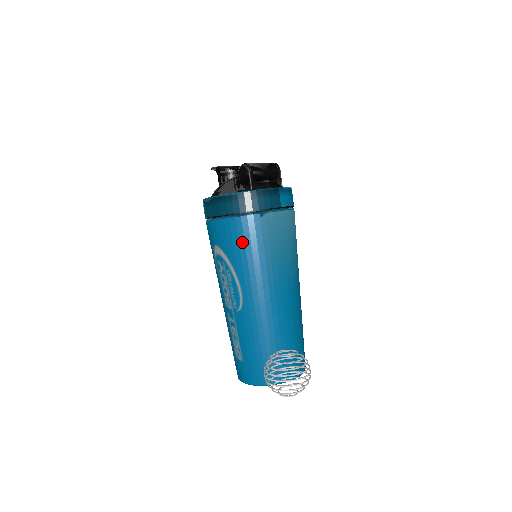
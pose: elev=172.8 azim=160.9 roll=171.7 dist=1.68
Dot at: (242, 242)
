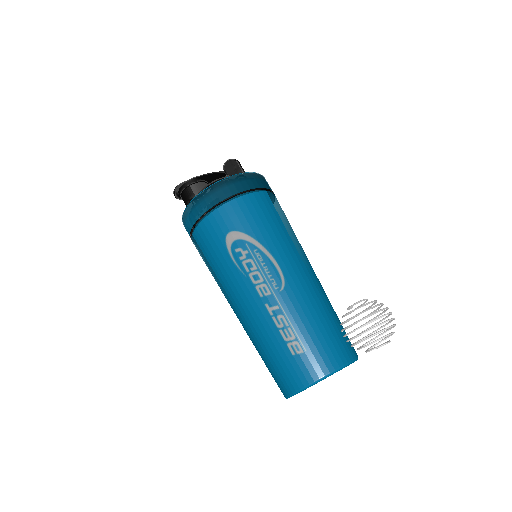
Dot at: (262, 216)
